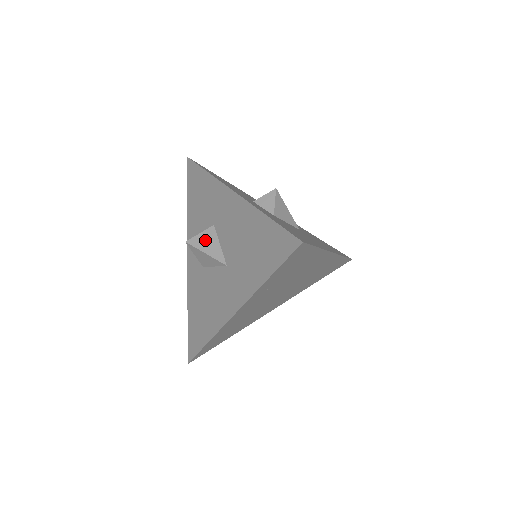
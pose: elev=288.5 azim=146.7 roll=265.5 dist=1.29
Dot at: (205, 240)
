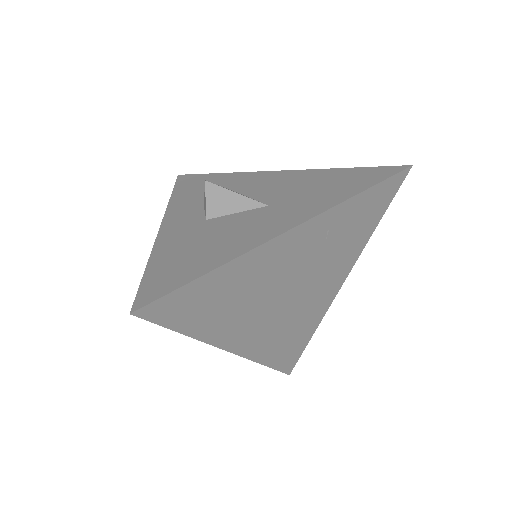
Dot at: (231, 190)
